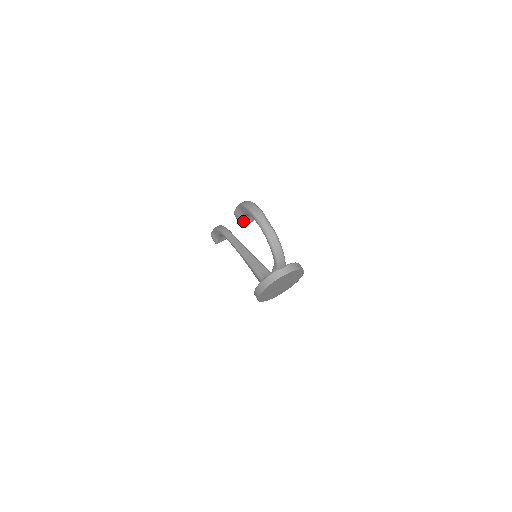
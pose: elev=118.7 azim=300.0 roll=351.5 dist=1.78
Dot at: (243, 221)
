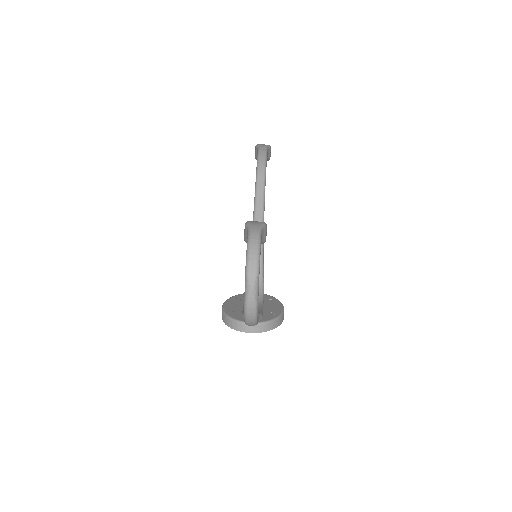
Dot at: occluded
